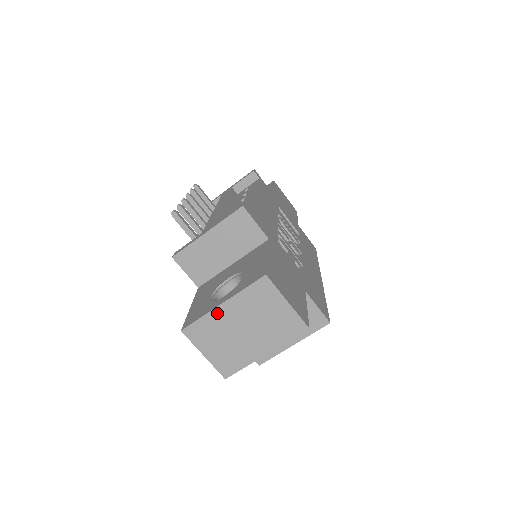
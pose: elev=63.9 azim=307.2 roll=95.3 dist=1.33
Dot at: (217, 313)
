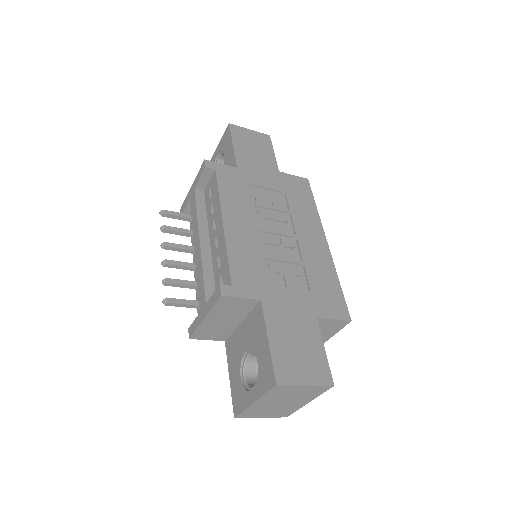
Dot at: (254, 406)
